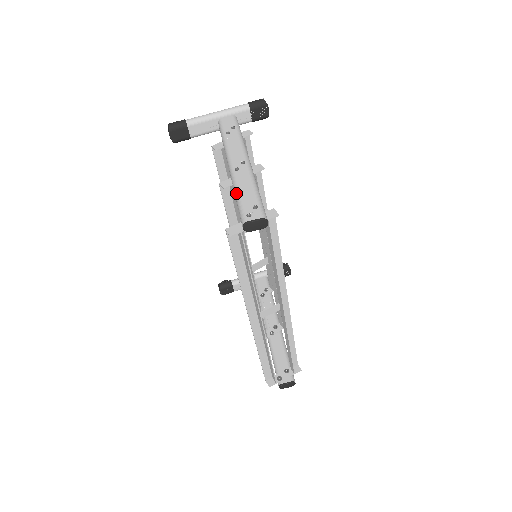
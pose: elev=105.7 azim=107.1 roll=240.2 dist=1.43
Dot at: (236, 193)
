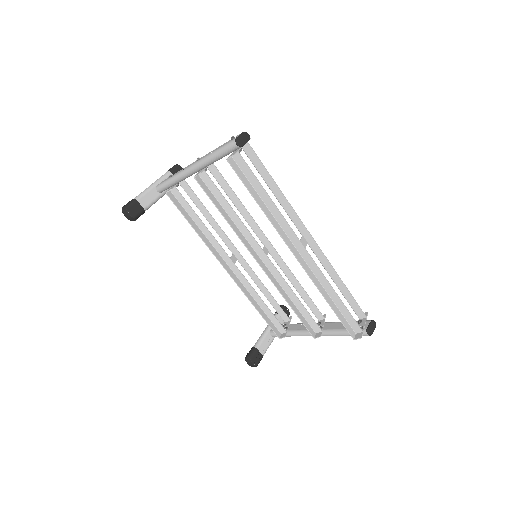
Dot at: (212, 154)
